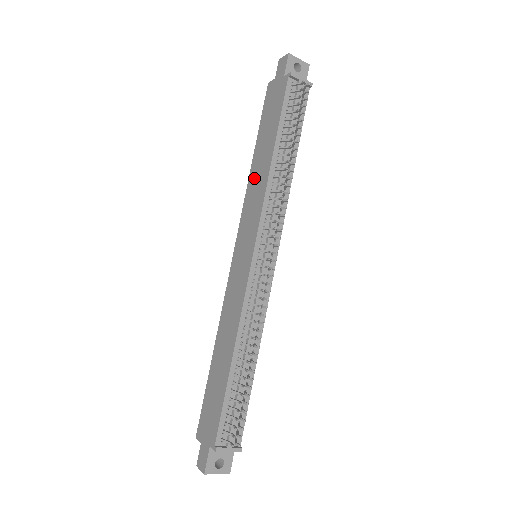
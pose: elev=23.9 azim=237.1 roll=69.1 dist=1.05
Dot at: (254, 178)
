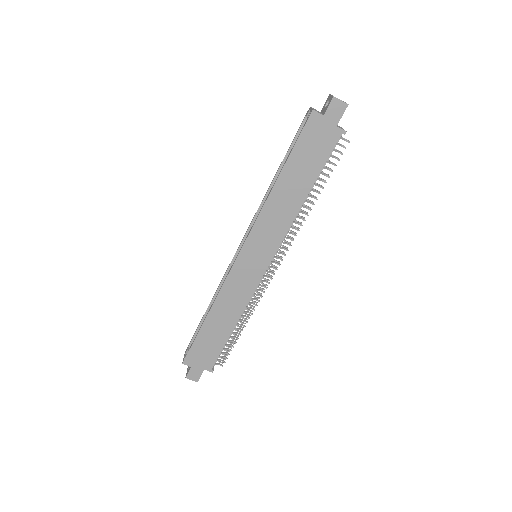
Dot at: (277, 203)
